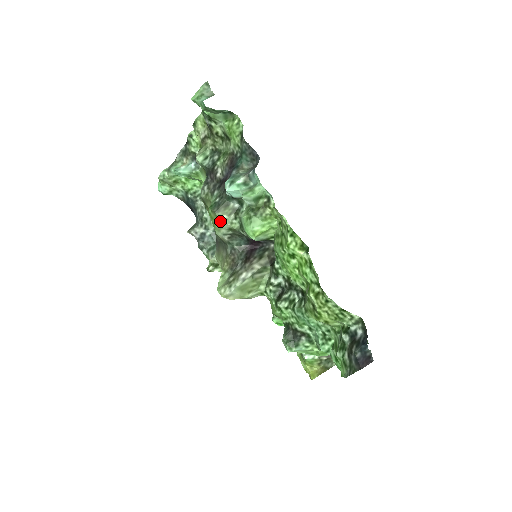
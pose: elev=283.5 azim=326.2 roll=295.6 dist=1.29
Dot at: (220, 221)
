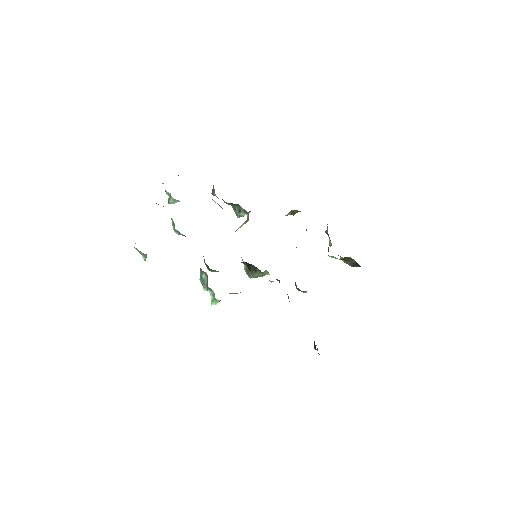
Dot at: occluded
